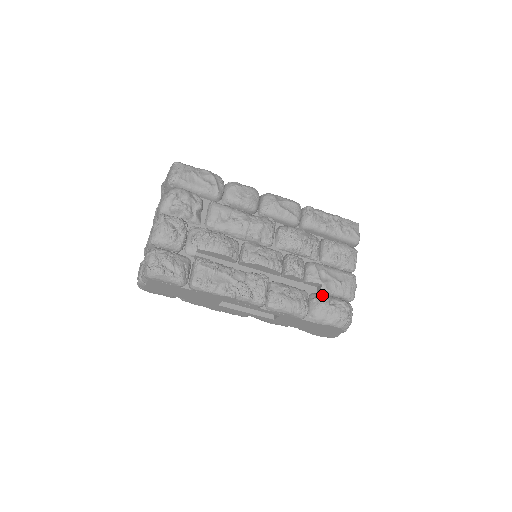
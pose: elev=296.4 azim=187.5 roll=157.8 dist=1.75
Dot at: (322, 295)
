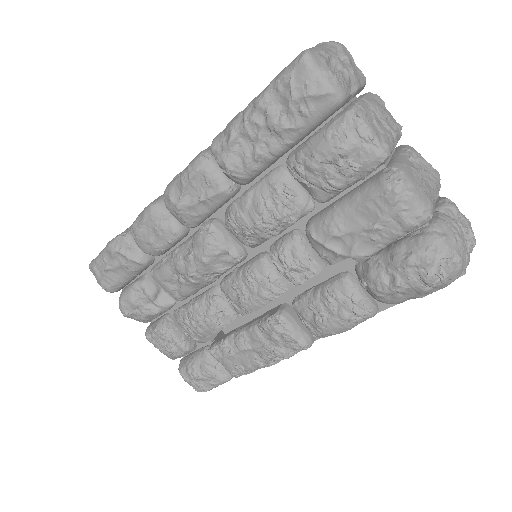
Dot at: (367, 272)
